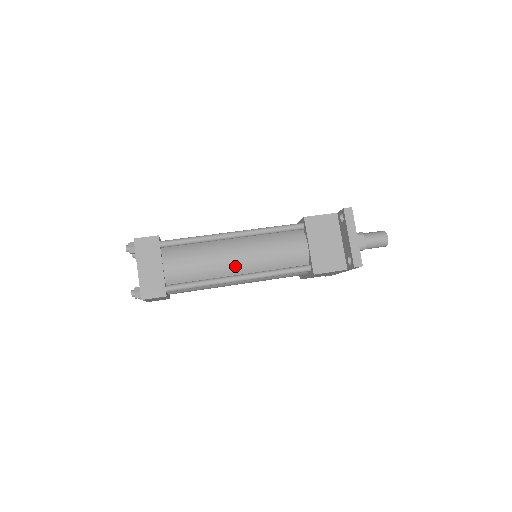
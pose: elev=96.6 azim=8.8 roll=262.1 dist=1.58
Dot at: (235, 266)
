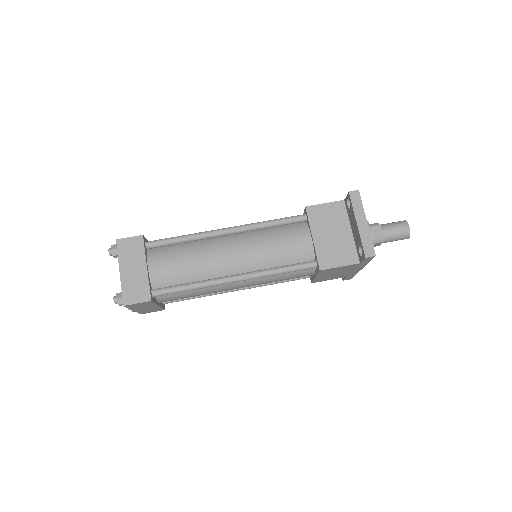
Dot at: (229, 265)
